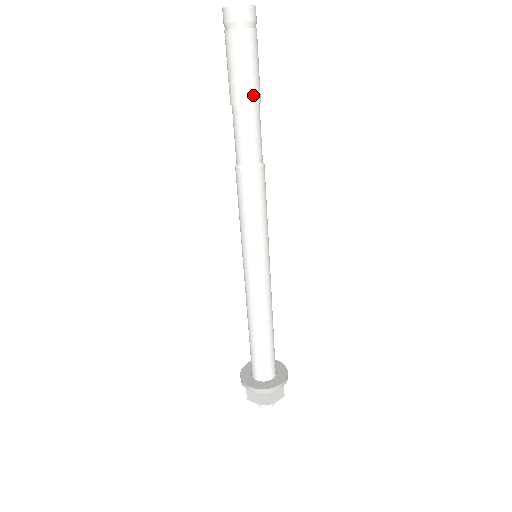
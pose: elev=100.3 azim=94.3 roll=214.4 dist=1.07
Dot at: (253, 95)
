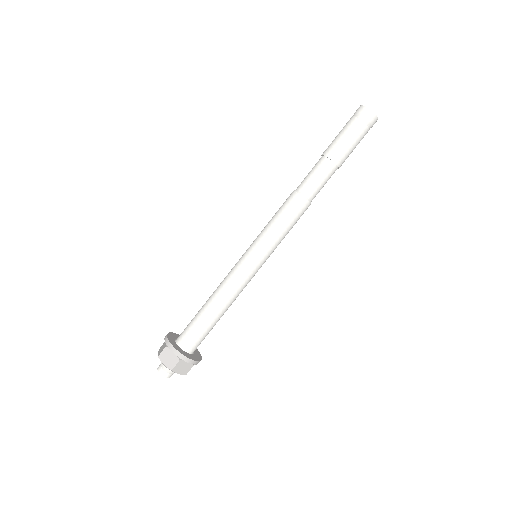
Dot at: (341, 160)
